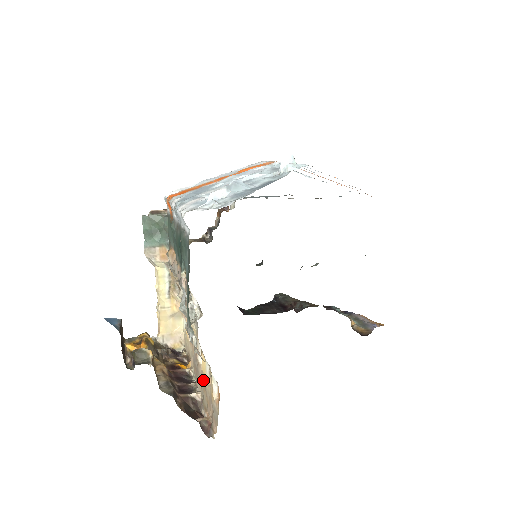
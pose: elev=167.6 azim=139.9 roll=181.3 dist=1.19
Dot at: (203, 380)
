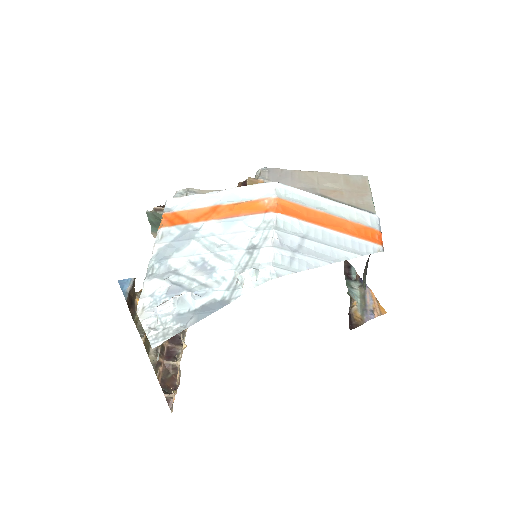
Dot at: occluded
